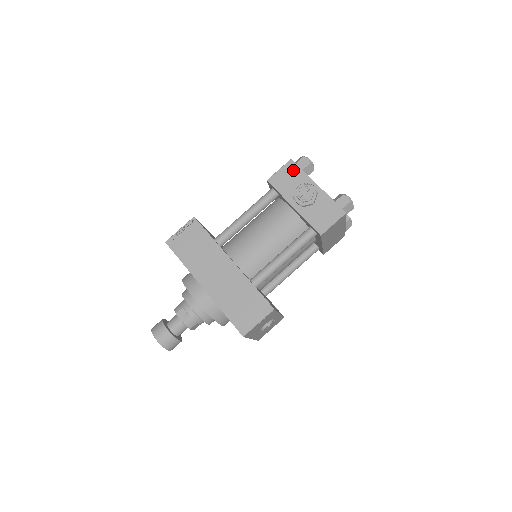
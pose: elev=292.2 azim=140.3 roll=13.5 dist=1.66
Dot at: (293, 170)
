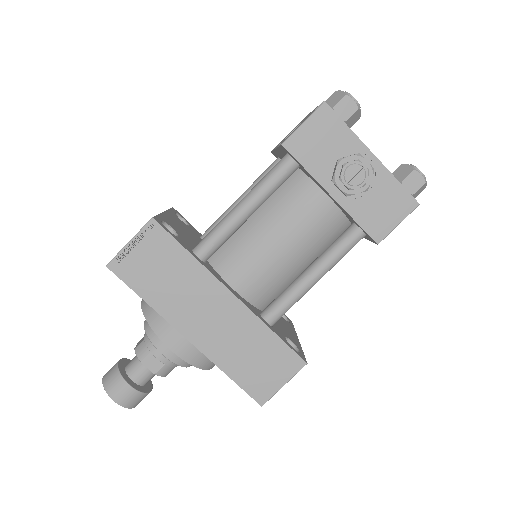
Dot at: (329, 124)
